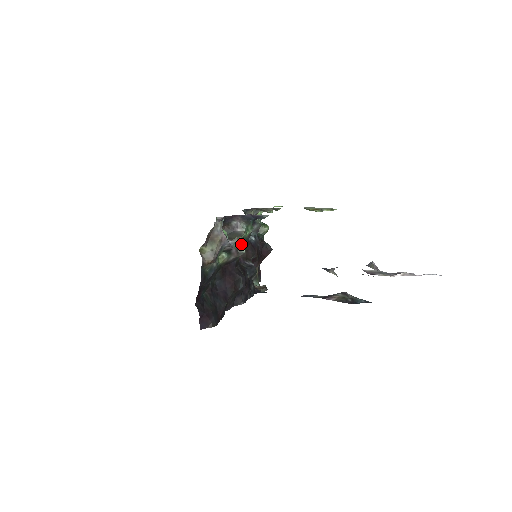
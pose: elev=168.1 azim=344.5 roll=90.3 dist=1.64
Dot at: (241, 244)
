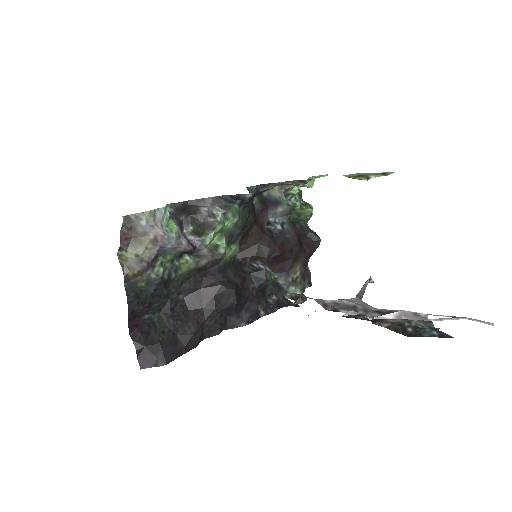
Dot at: (221, 240)
